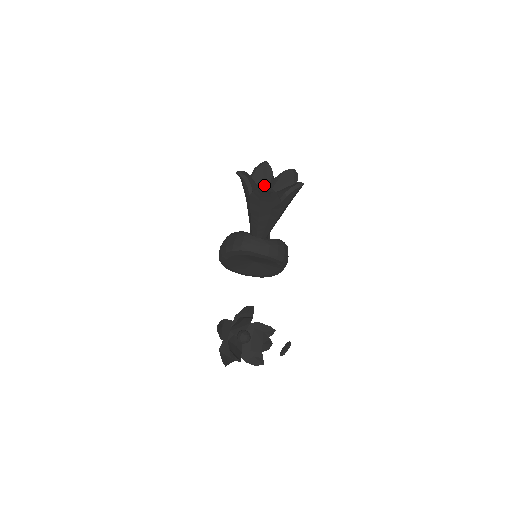
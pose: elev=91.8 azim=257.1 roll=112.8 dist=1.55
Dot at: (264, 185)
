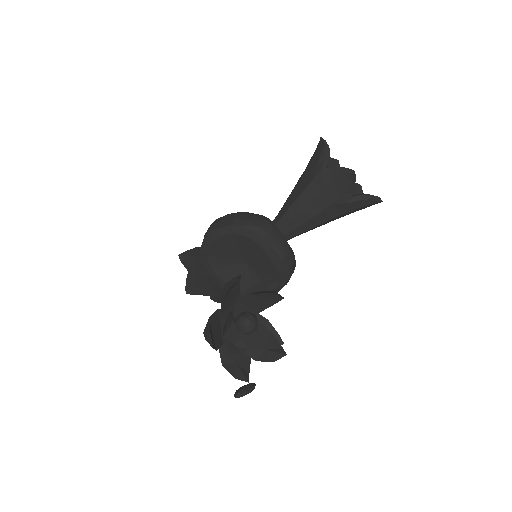
Dot at: occluded
